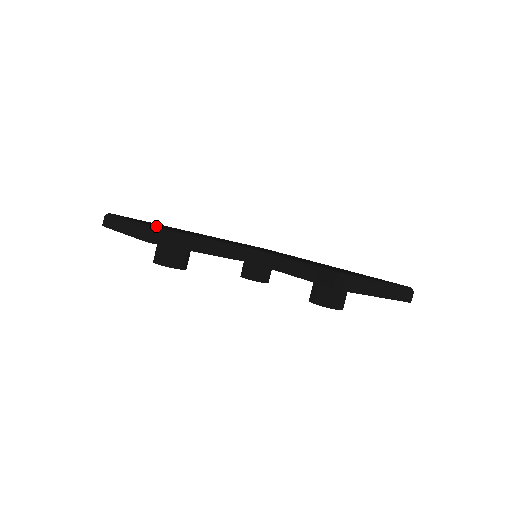
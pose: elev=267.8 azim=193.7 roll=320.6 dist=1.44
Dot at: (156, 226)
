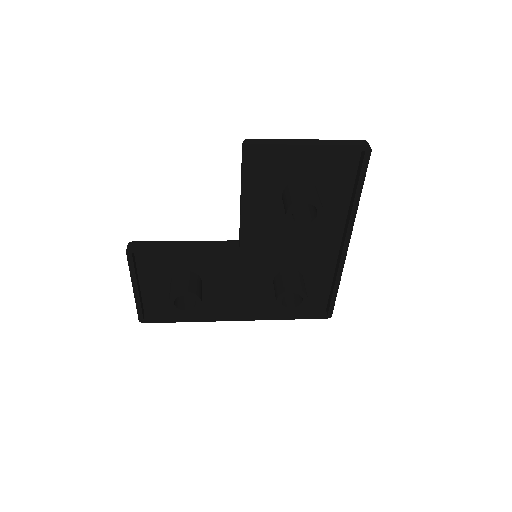
Dot at: occluded
